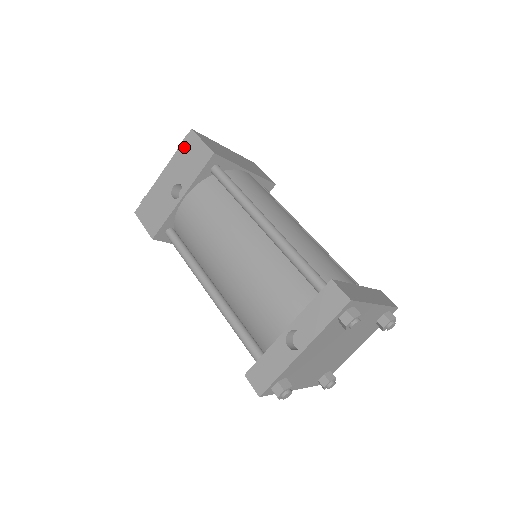
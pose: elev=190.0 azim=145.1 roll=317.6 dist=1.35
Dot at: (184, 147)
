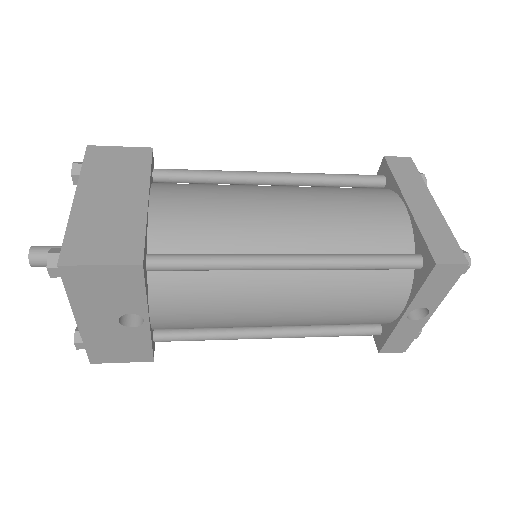
Dot at: (76, 287)
